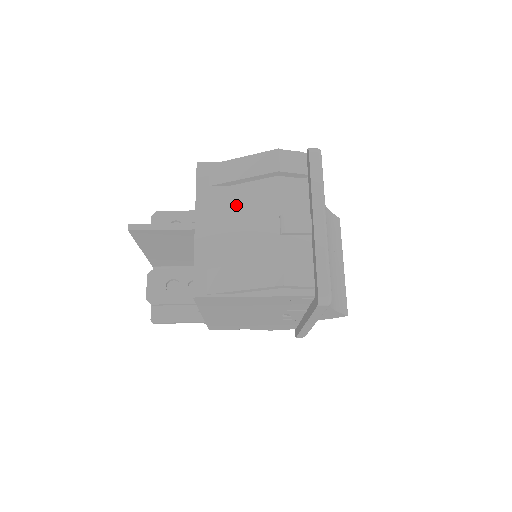
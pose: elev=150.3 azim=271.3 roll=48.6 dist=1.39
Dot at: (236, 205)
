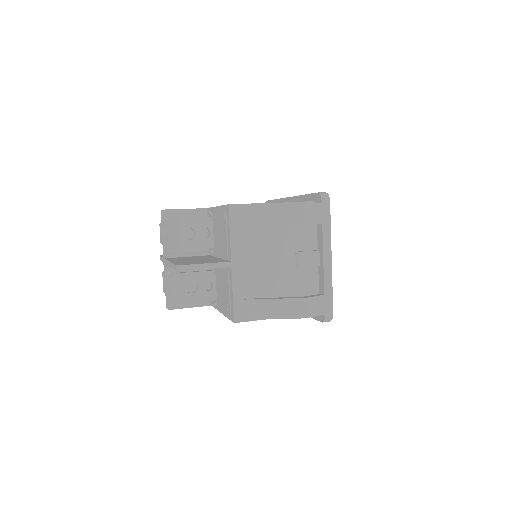
Dot at: (263, 244)
